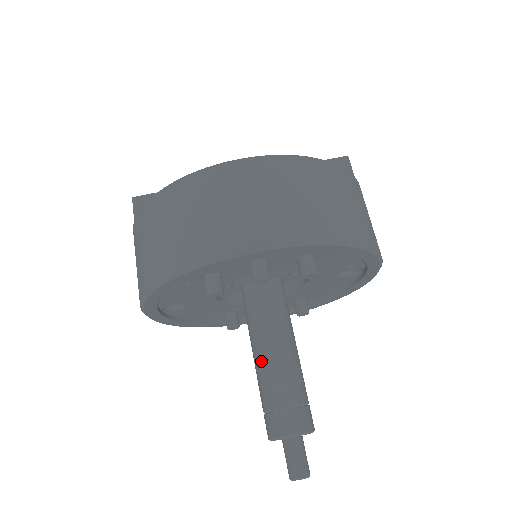
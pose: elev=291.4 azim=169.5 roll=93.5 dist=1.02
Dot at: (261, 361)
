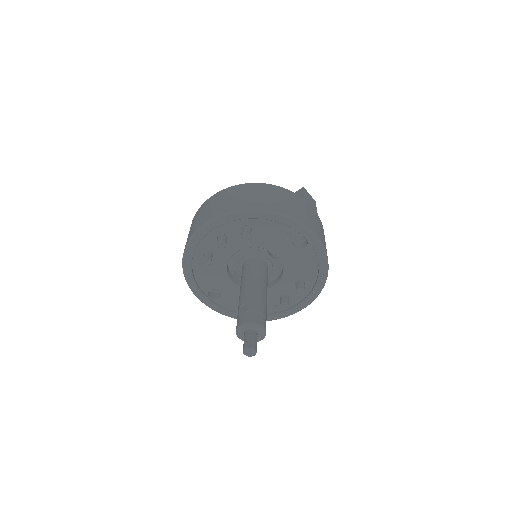
Dot at: (239, 298)
